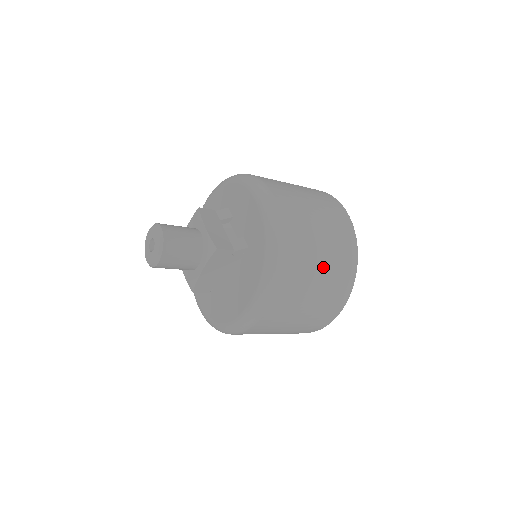
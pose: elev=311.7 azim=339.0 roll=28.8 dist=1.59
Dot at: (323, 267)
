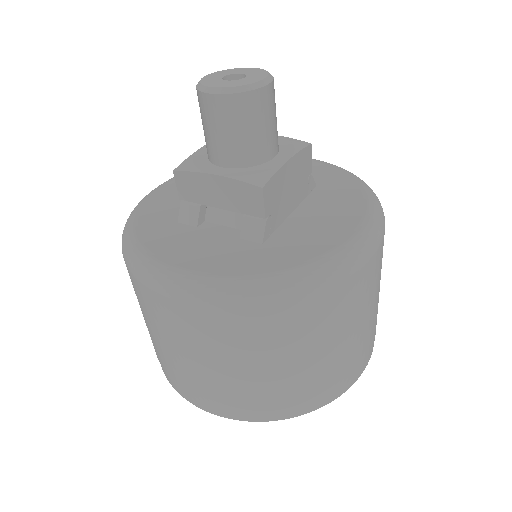
Dot at: occluded
